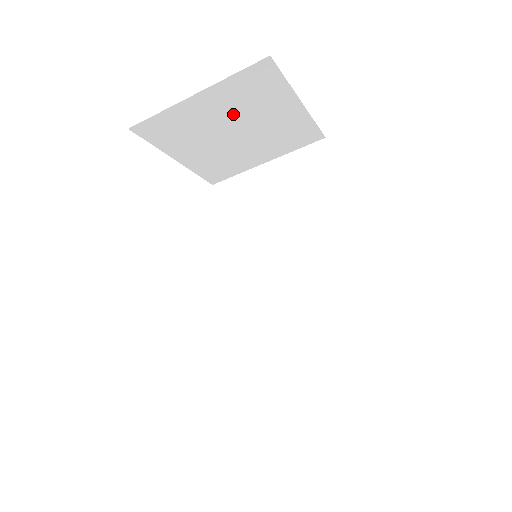
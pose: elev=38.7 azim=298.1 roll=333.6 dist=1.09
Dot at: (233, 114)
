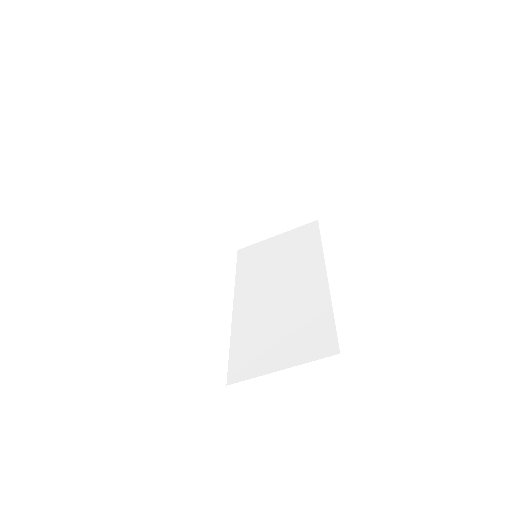
Dot at: (257, 185)
